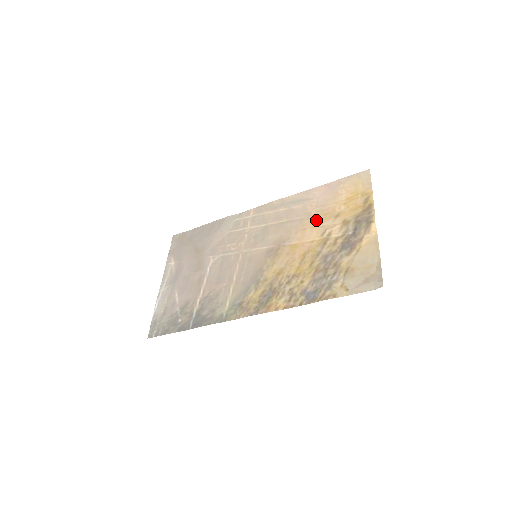
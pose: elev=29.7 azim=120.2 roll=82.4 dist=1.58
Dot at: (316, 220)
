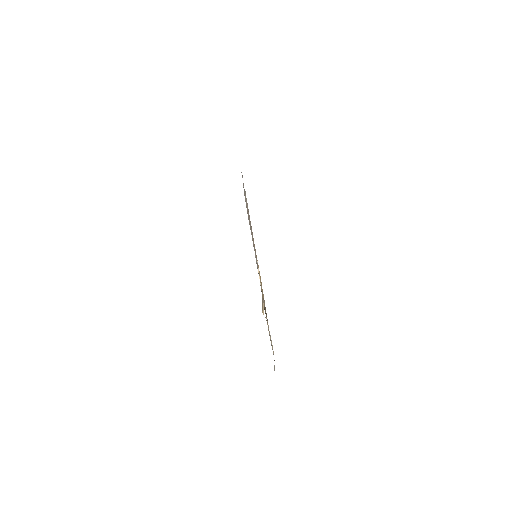
Dot at: occluded
